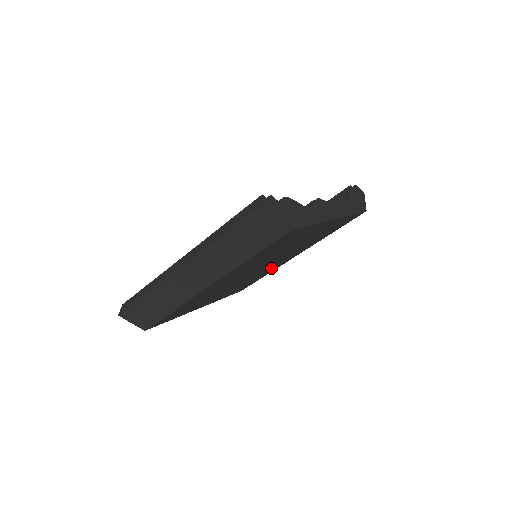
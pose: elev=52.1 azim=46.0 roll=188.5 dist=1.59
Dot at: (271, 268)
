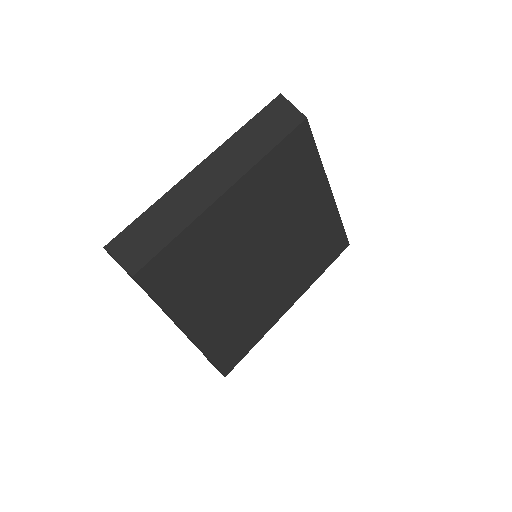
Dot at: (267, 306)
